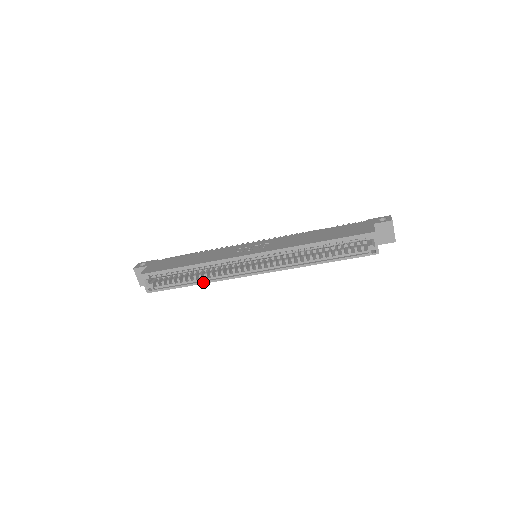
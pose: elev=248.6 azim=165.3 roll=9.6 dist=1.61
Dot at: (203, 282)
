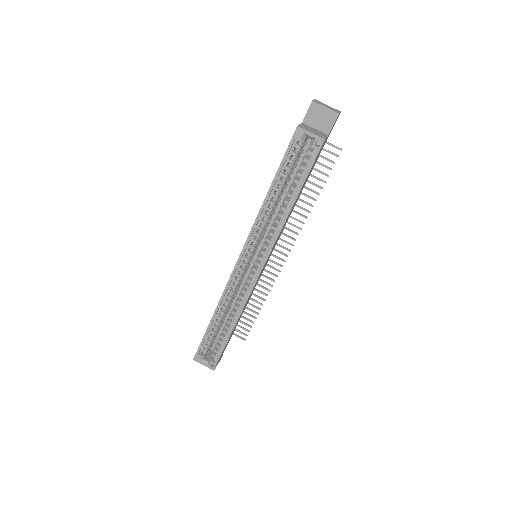
Dot at: (236, 320)
